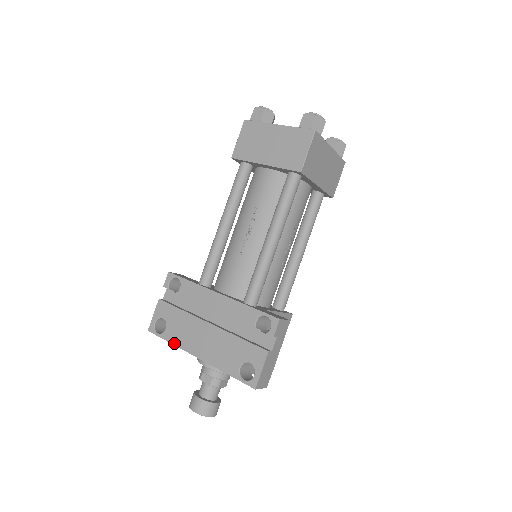
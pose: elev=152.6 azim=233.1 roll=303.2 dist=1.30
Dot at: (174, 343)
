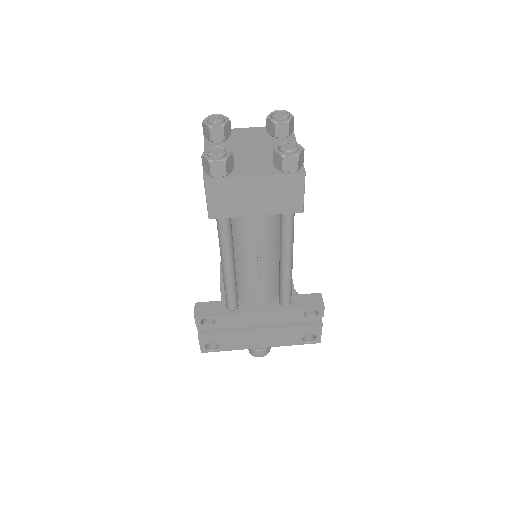
Dot at: occluded
